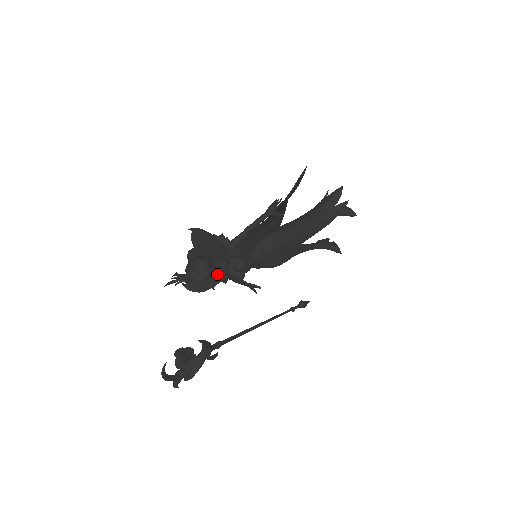
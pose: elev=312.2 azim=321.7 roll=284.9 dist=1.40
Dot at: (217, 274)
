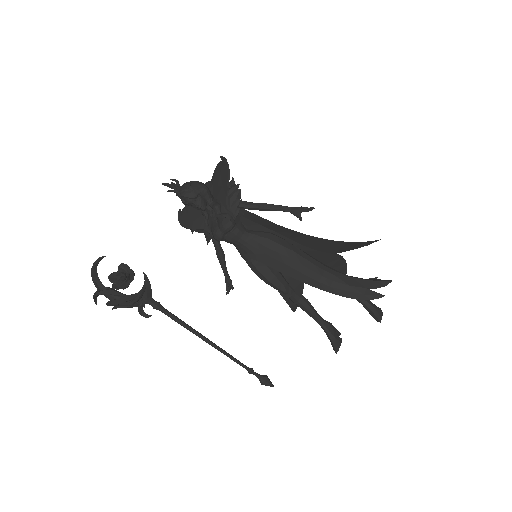
Dot at: (206, 219)
